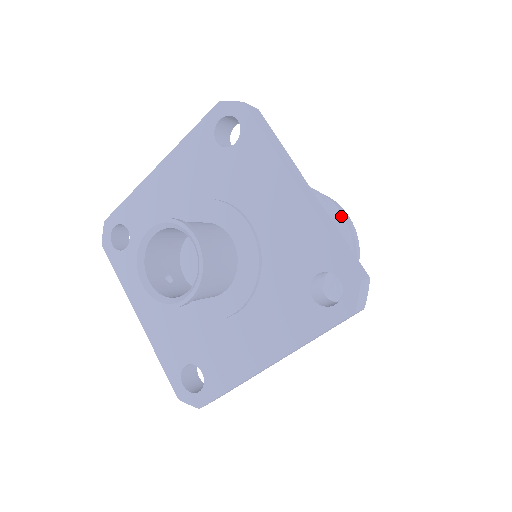
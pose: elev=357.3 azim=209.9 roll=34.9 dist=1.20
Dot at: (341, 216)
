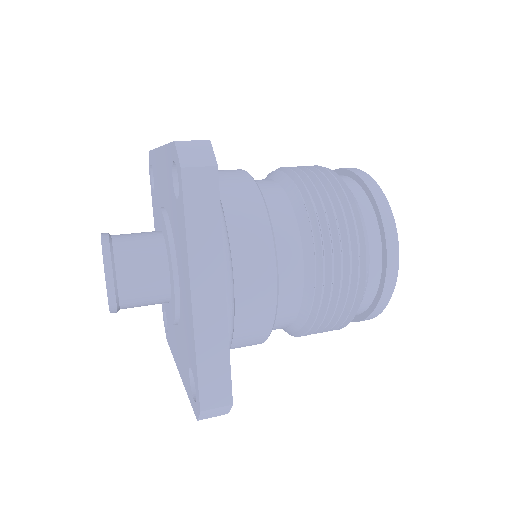
Dot at: (357, 272)
